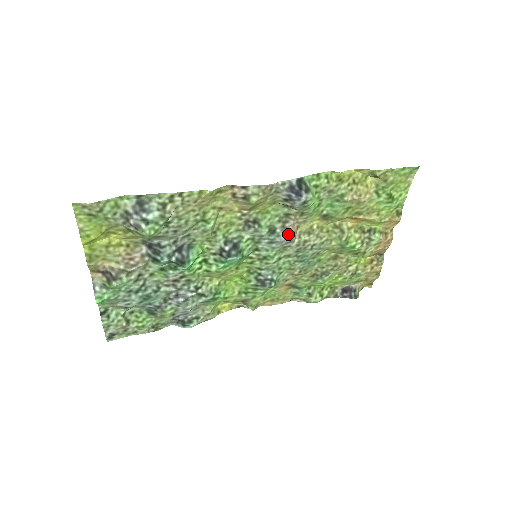
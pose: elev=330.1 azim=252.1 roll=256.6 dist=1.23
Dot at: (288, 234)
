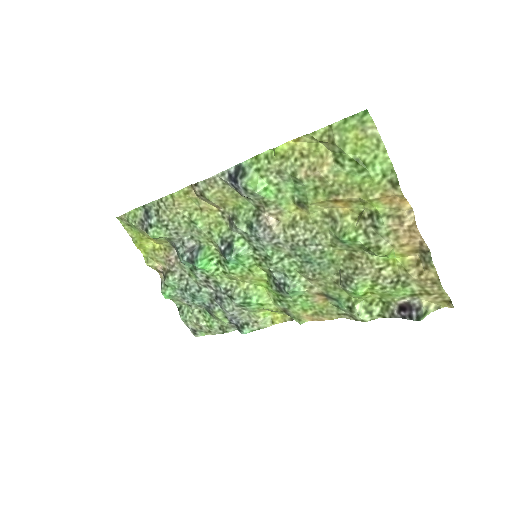
Dot at: (265, 228)
